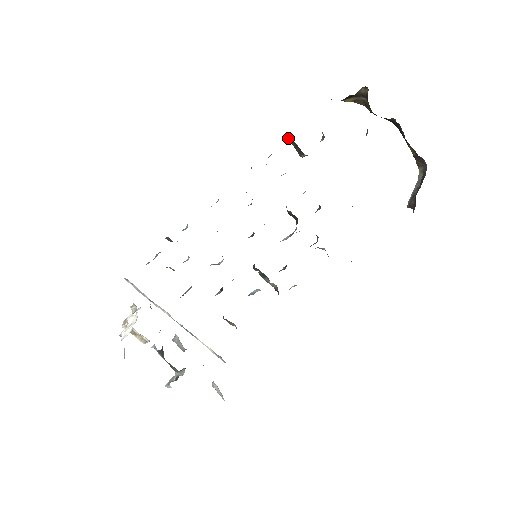
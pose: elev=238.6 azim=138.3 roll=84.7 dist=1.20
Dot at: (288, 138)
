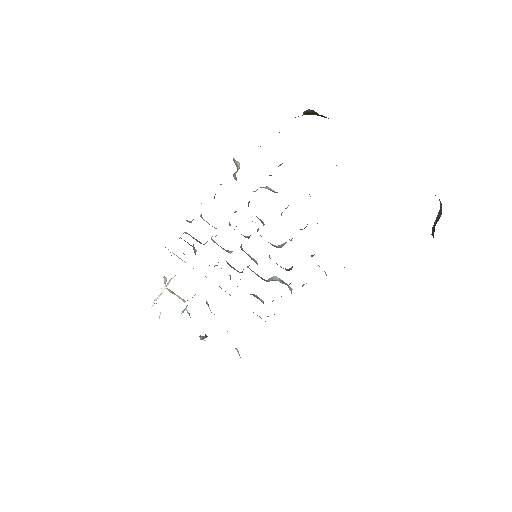
Dot at: occluded
